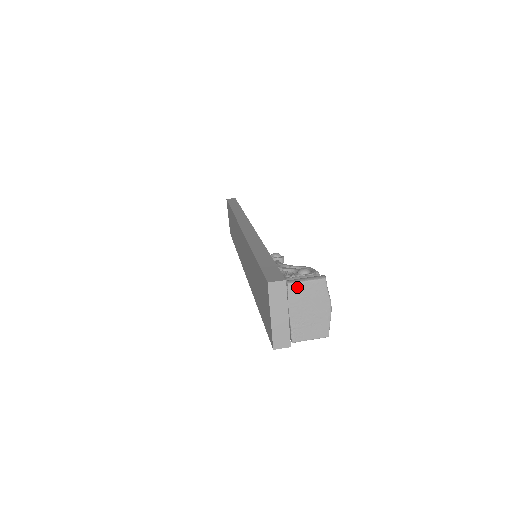
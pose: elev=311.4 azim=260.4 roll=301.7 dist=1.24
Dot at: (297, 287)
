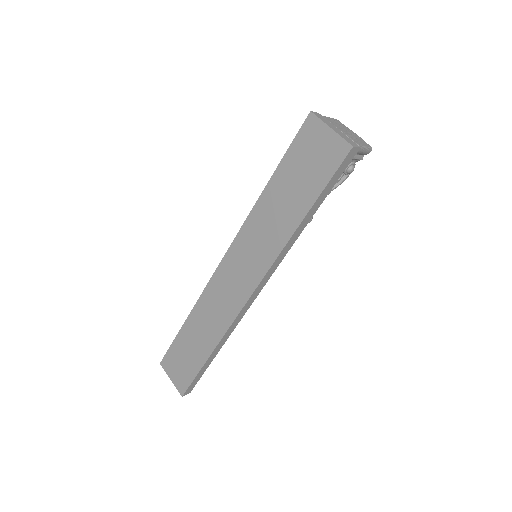
Dot at: (328, 118)
